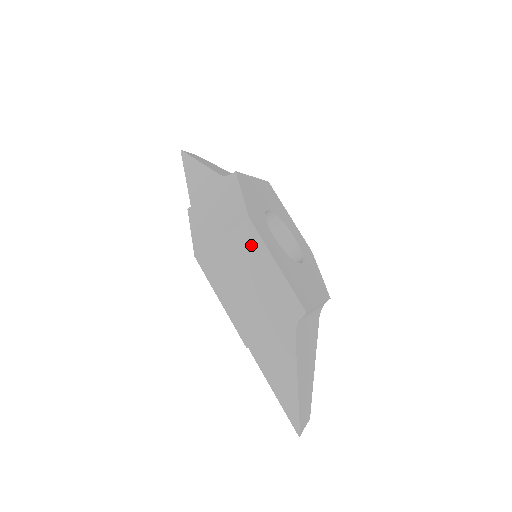
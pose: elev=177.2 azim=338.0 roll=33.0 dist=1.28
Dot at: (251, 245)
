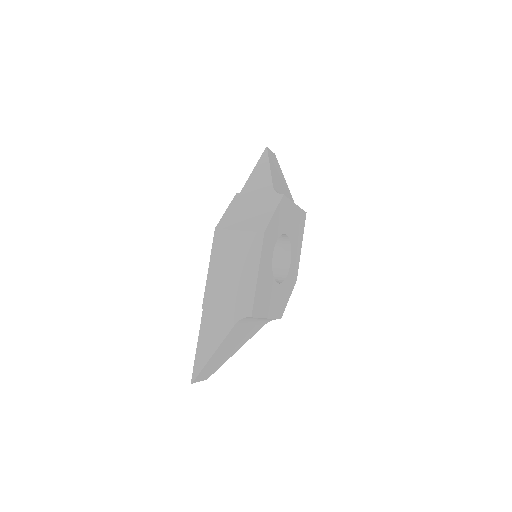
Dot at: (252, 250)
